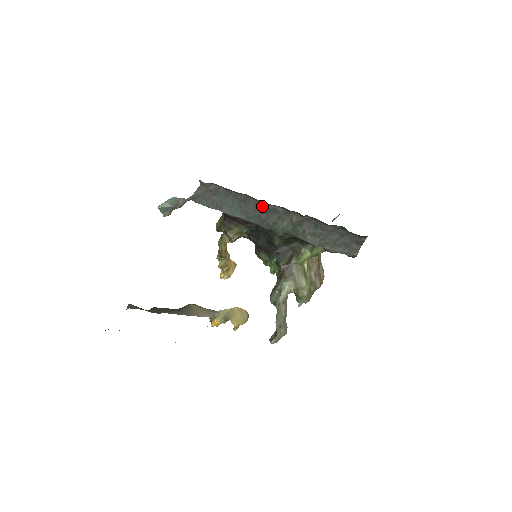
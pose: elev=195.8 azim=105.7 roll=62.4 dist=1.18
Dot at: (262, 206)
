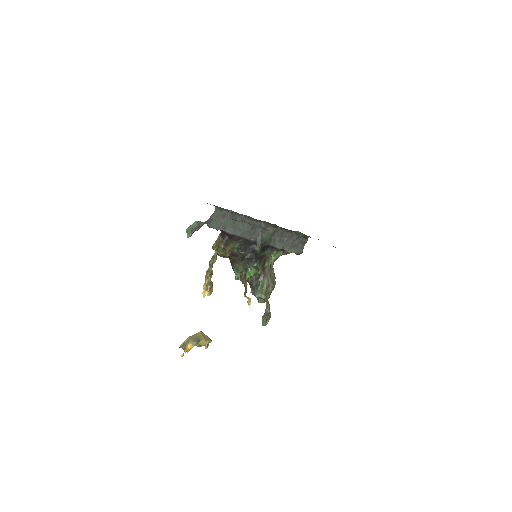
Dot at: (253, 224)
